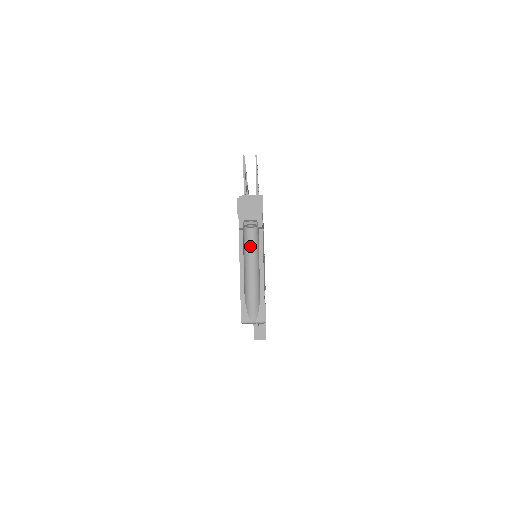
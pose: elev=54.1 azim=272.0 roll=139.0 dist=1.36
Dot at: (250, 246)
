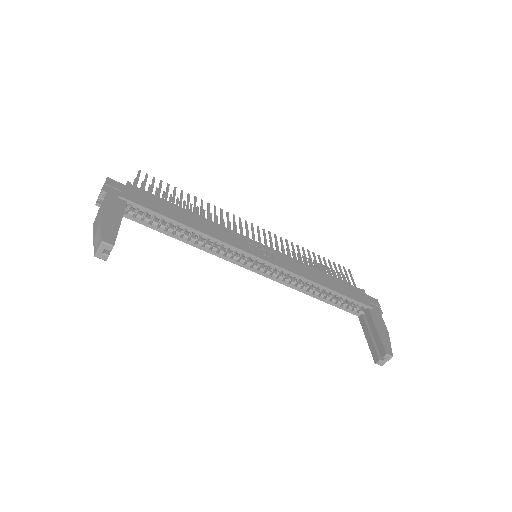
Dot at: occluded
